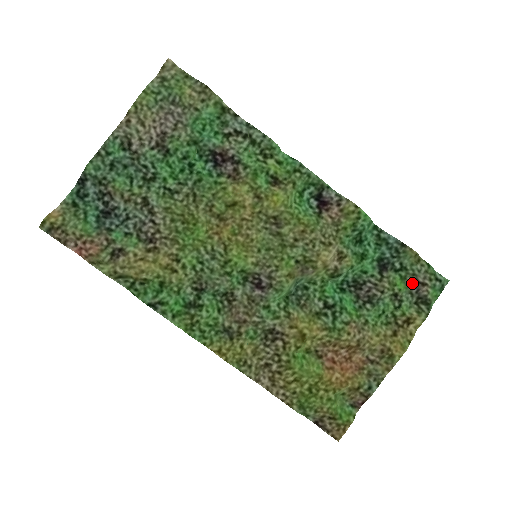
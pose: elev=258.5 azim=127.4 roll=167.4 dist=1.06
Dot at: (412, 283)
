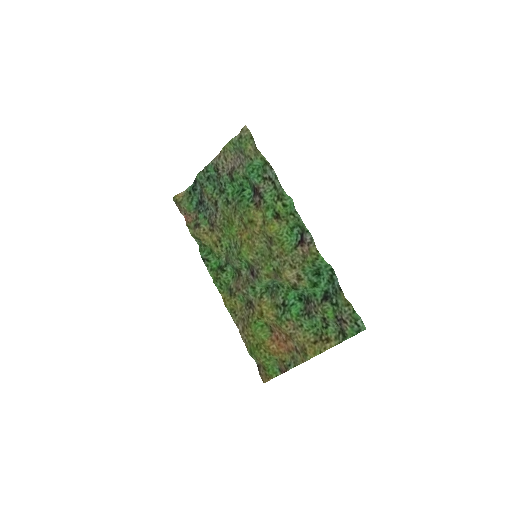
Dot at: (338, 317)
